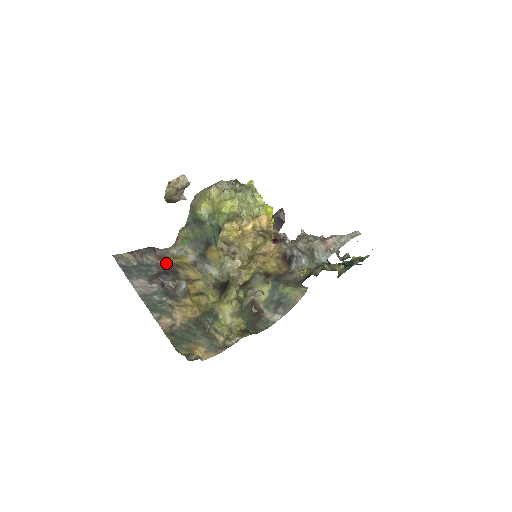
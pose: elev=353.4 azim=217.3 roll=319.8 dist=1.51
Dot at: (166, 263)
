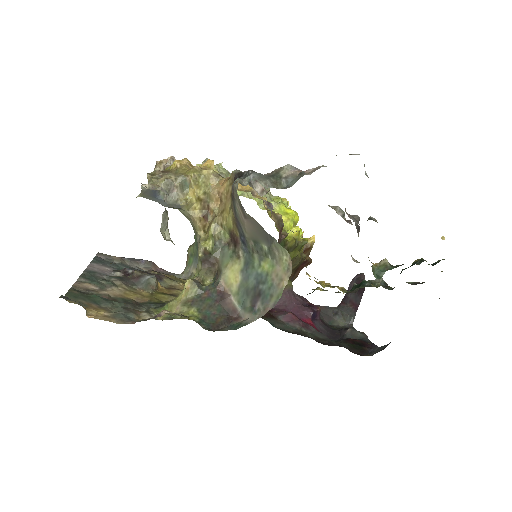
Dot at: (156, 273)
